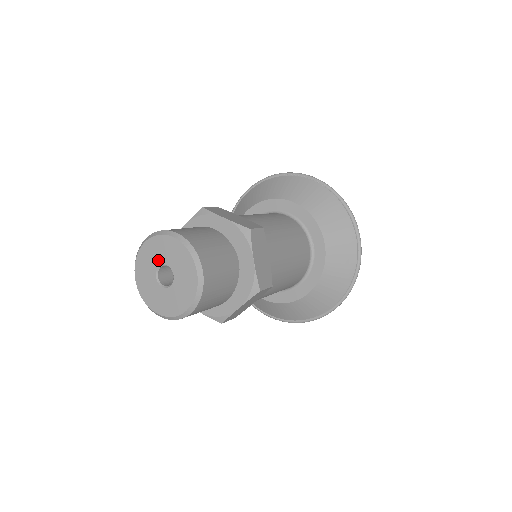
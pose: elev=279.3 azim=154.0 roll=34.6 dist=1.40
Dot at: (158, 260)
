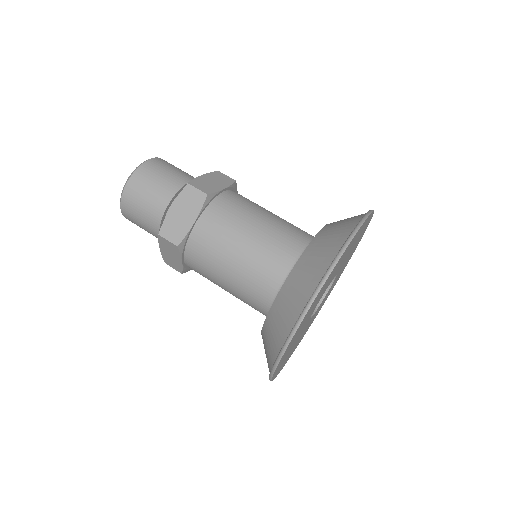
Dot at: occluded
